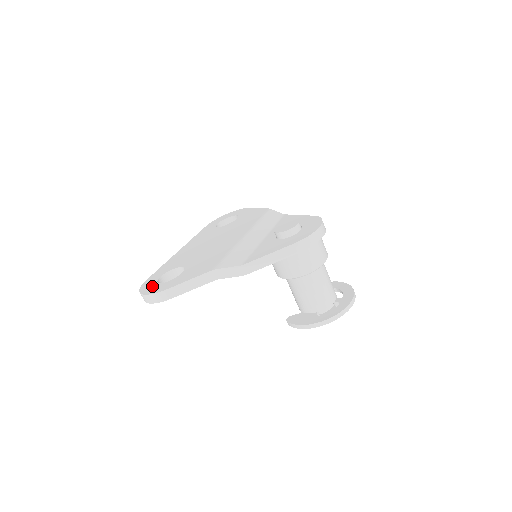
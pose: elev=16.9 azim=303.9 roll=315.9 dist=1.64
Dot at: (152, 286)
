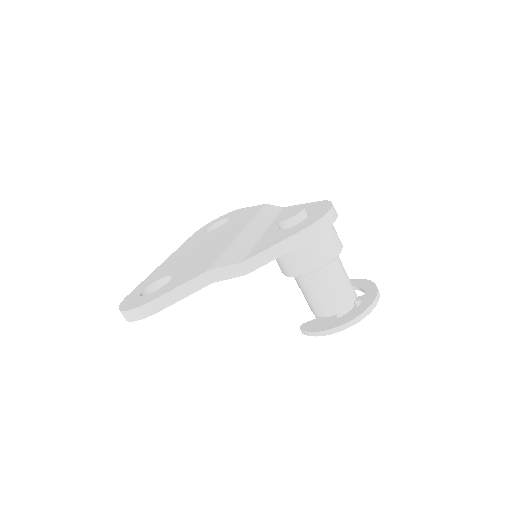
Dot at: (134, 301)
